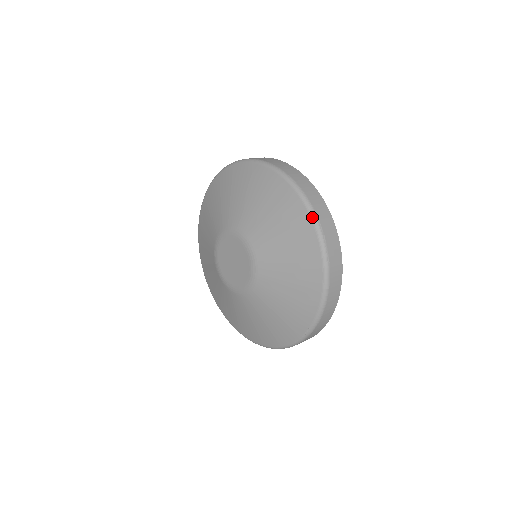
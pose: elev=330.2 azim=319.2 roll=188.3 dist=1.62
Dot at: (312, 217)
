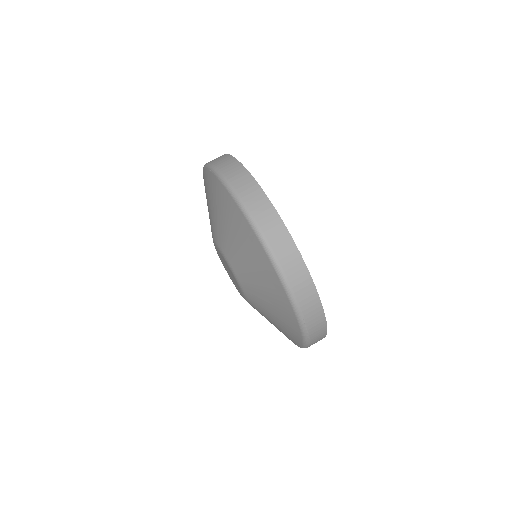
Dot at: (297, 317)
